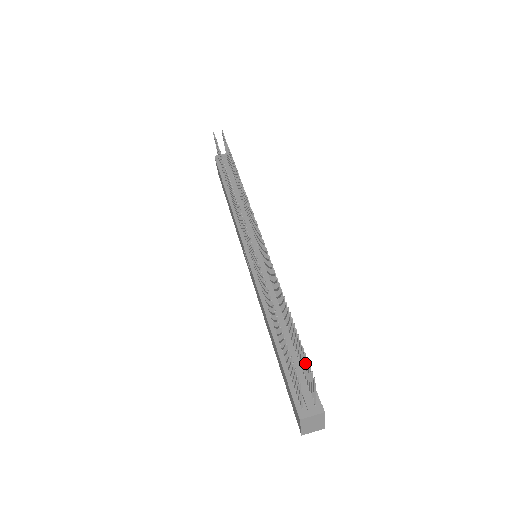
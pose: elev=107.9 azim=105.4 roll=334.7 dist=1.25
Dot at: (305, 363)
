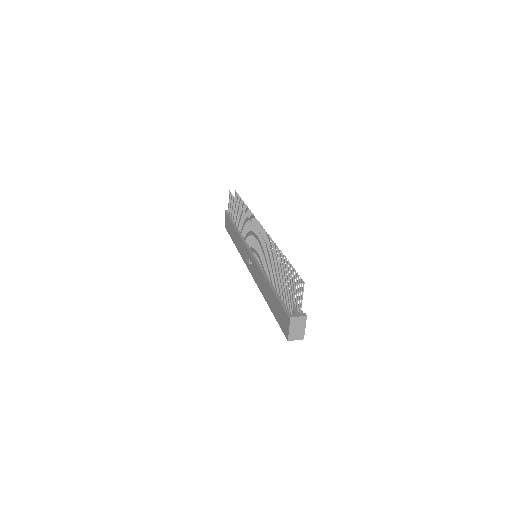
Dot at: (296, 284)
